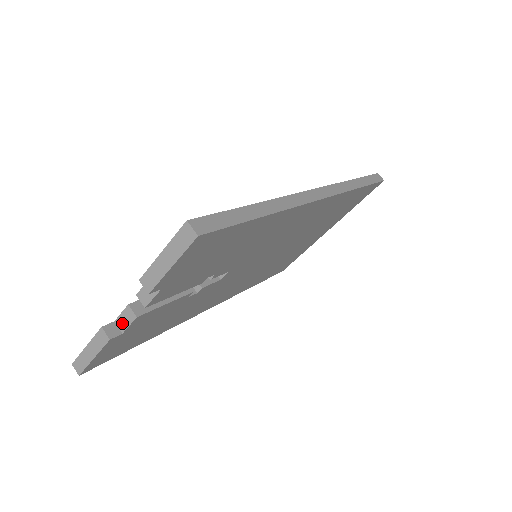
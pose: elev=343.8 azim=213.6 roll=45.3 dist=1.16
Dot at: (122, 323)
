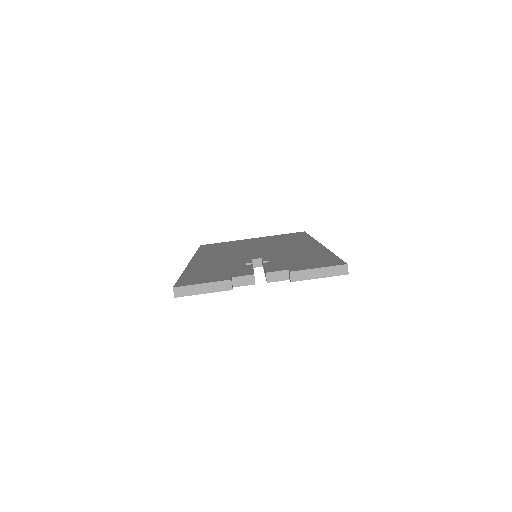
Dot at: (239, 282)
